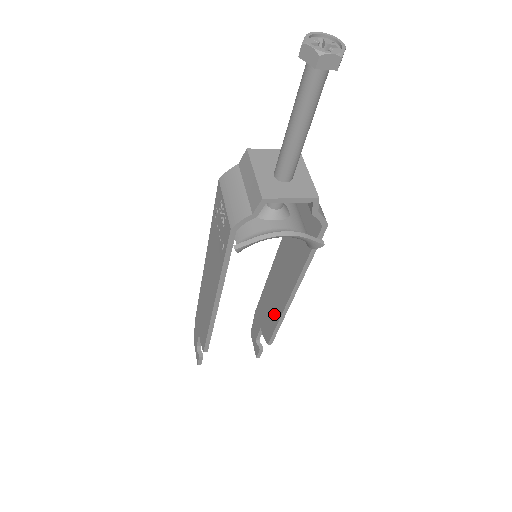
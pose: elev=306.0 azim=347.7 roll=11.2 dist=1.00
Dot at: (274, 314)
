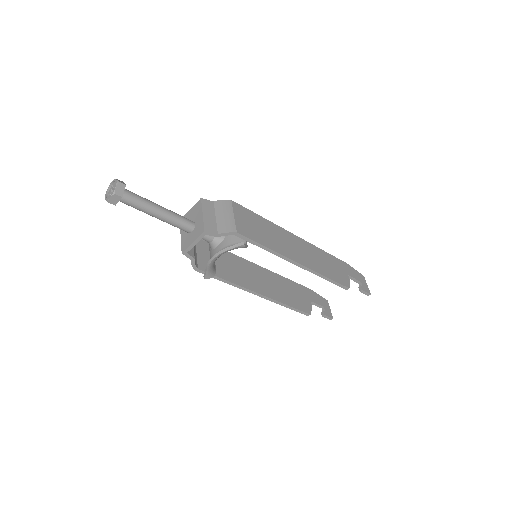
Dot at: occluded
